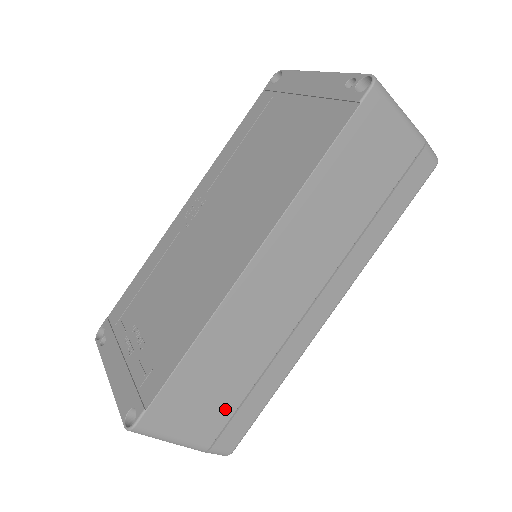
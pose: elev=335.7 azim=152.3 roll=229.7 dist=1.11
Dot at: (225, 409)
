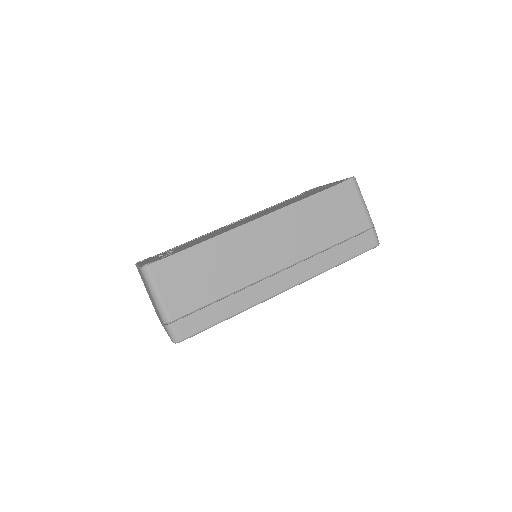
Dot at: (196, 301)
